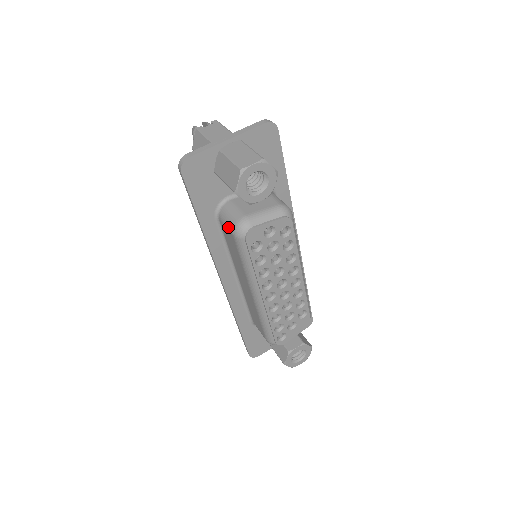
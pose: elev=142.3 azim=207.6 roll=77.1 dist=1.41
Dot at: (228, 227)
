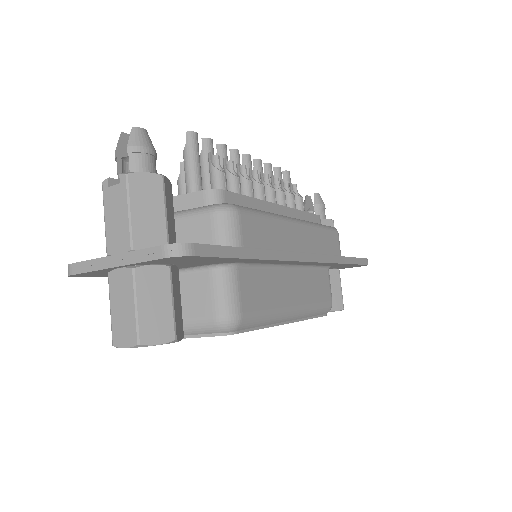
Dot at: occluded
